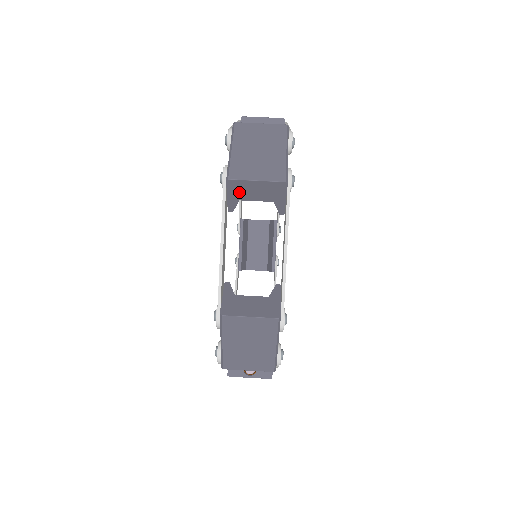
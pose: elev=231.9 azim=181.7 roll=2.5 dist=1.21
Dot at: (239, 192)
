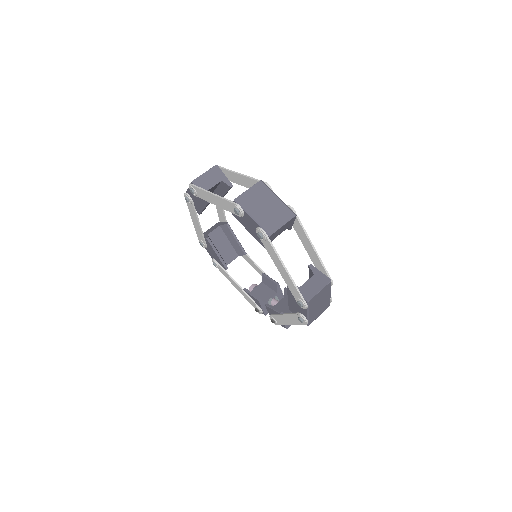
Dot at: (274, 237)
